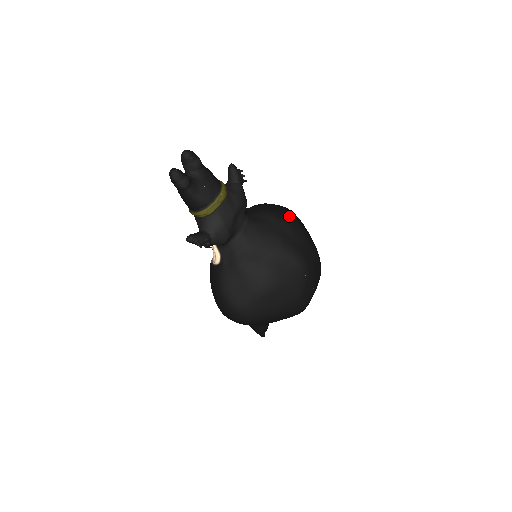
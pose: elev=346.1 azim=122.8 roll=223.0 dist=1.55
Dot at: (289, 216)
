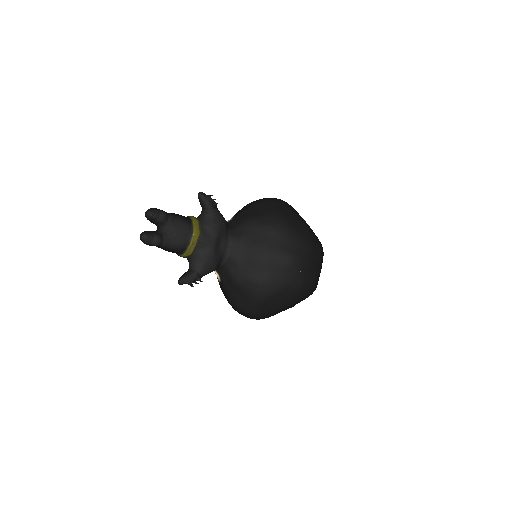
Dot at: (272, 216)
